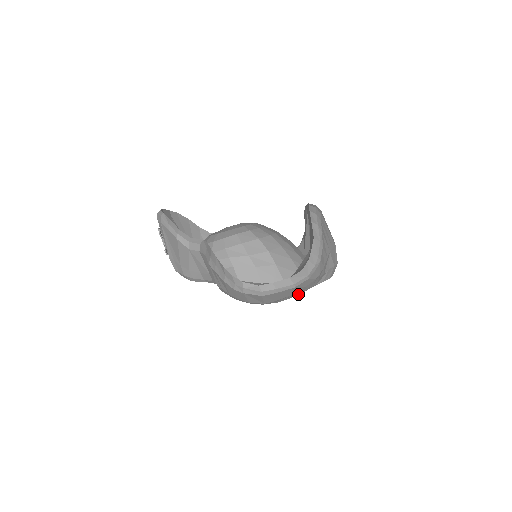
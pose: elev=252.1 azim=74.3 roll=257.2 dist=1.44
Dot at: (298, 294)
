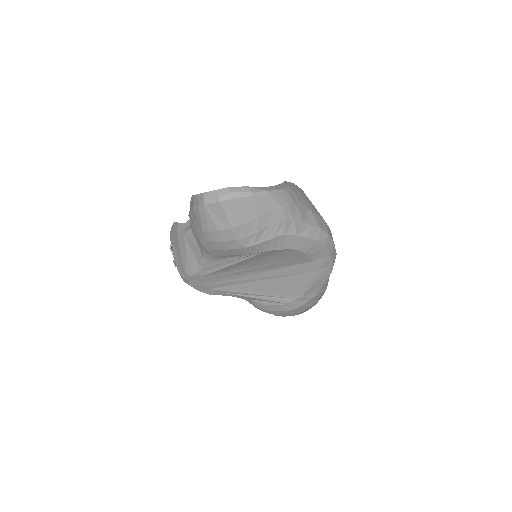
Dot at: (274, 235)
